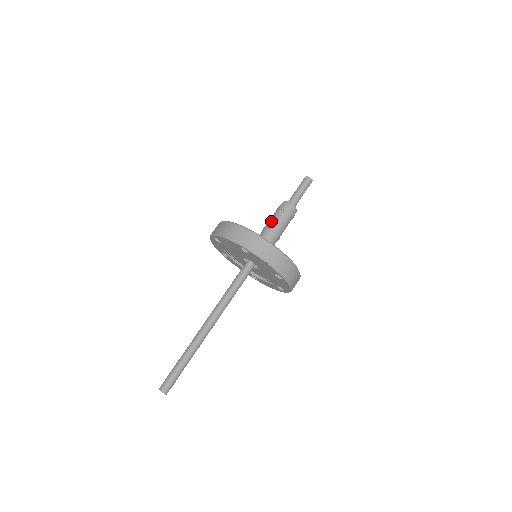
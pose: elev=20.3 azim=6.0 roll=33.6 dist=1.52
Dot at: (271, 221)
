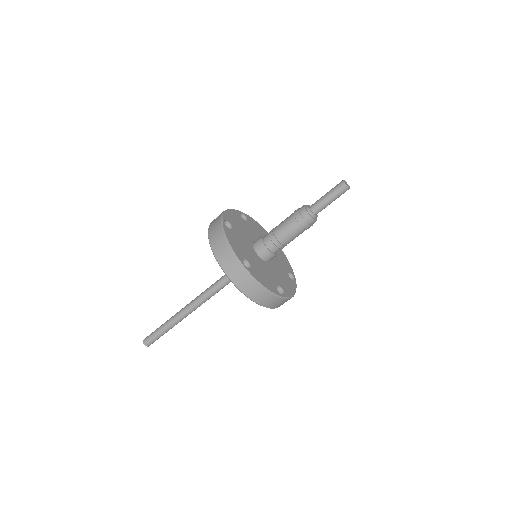
Dot at: (281, 228)
